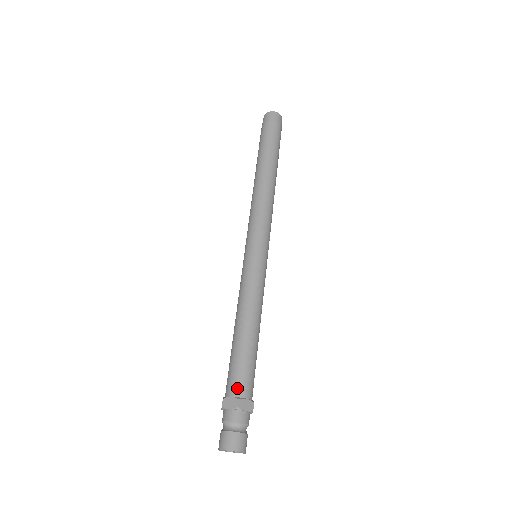
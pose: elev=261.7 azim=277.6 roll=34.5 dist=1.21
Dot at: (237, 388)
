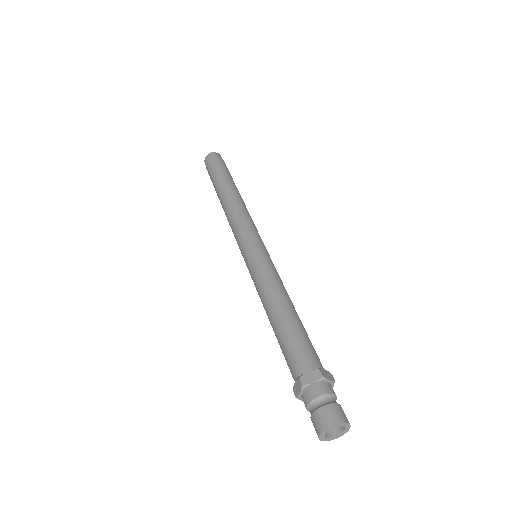
Dot at: (295, 370)
